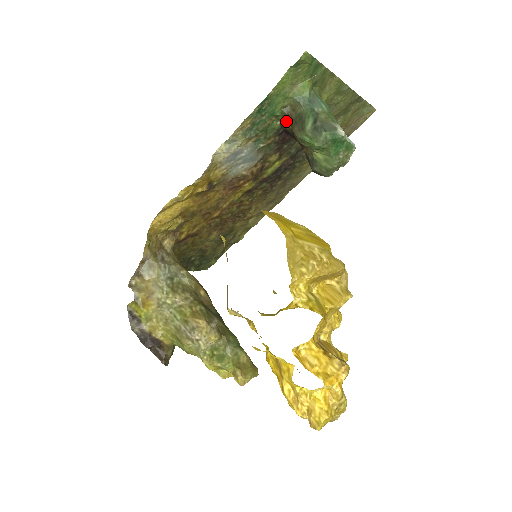
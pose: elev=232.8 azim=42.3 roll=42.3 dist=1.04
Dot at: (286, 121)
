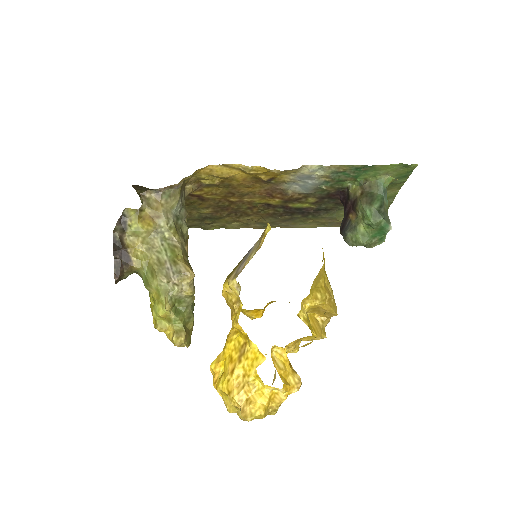
Dot at: (357, 188)
